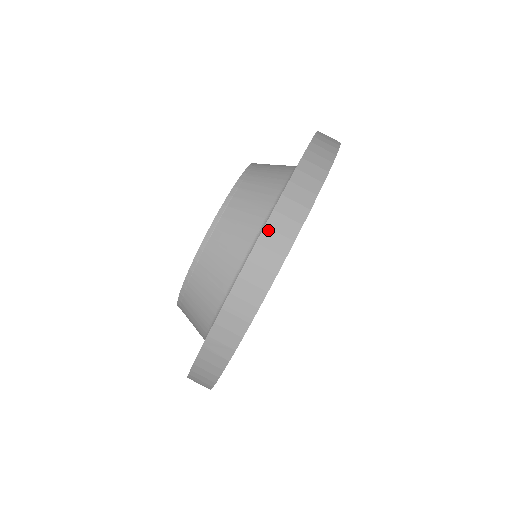
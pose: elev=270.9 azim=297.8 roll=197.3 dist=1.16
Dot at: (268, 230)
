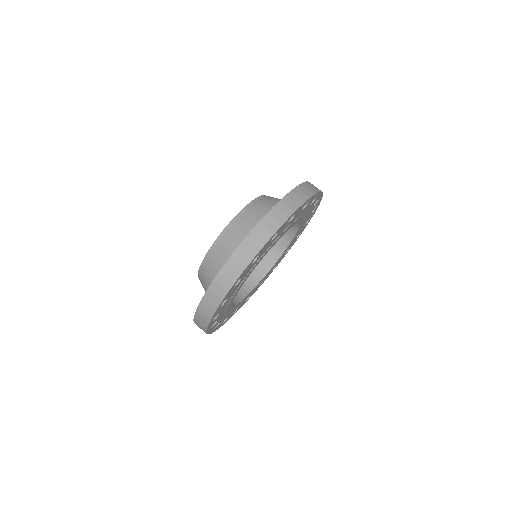
Dot at: occluded
